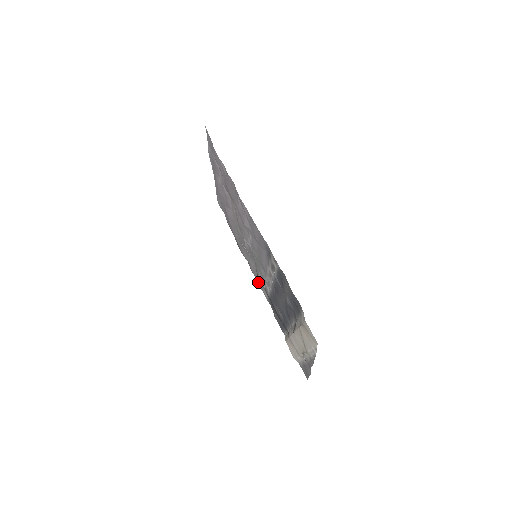
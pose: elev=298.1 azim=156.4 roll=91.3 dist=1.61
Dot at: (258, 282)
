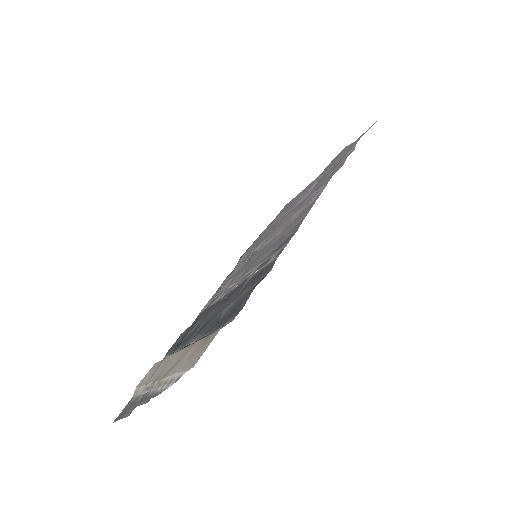
Dot at: (216, 292)
